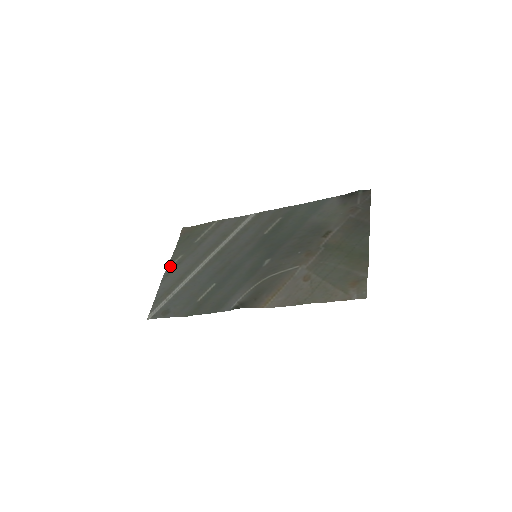
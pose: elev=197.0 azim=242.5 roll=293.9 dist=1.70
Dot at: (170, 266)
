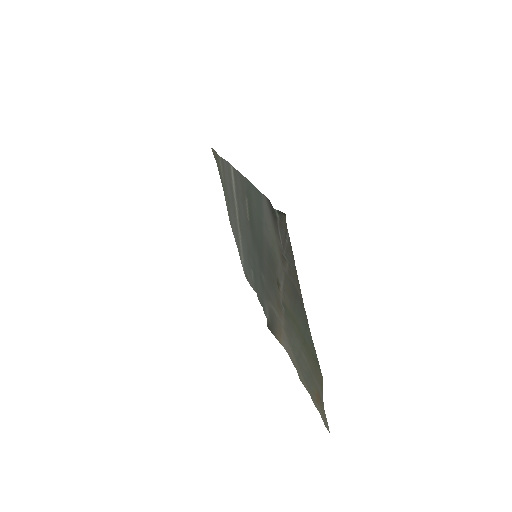
Dot at: occluded
